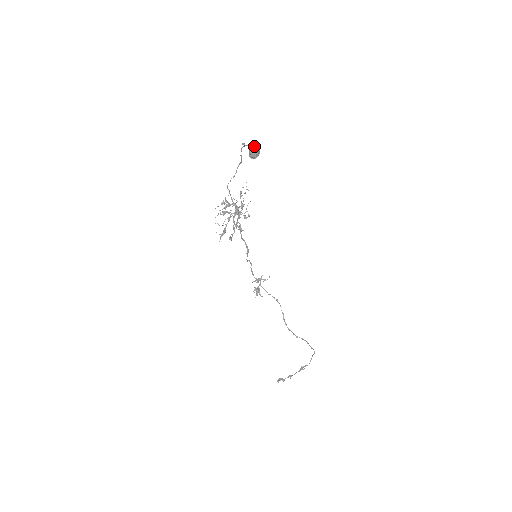
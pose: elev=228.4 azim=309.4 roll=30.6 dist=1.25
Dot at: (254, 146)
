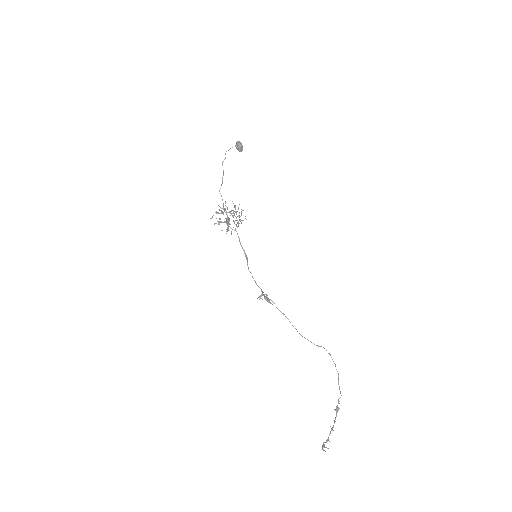
Dot at: occluded
